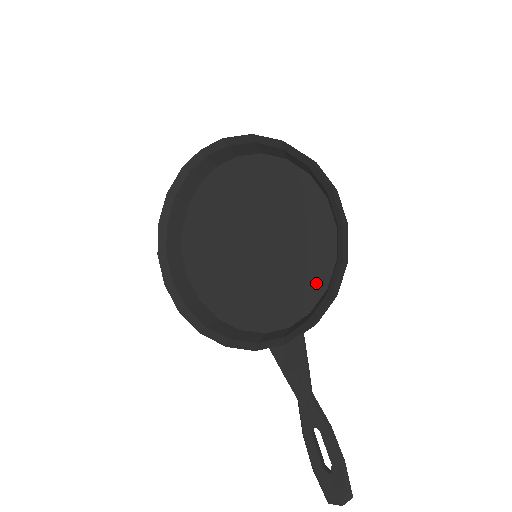
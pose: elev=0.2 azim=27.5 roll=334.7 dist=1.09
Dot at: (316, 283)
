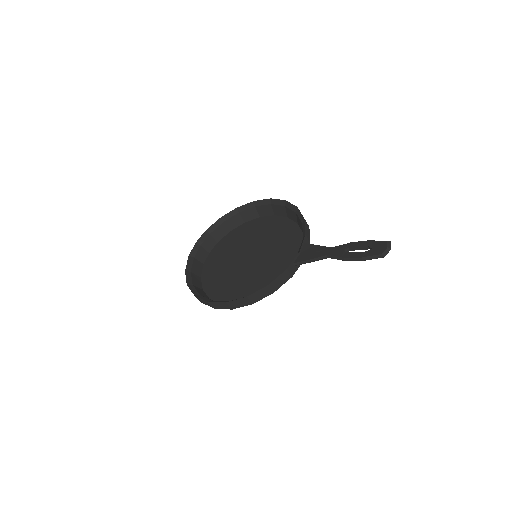
Dot at: (296, 238)
